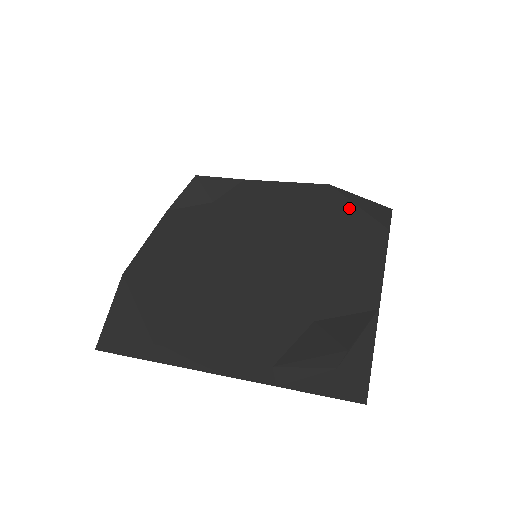
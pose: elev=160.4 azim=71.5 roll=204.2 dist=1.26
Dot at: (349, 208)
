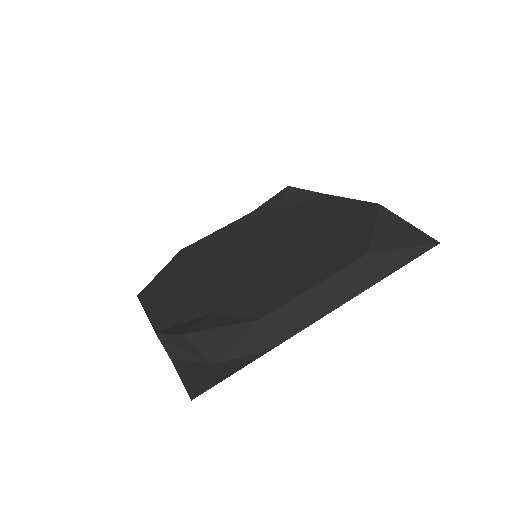
Dot at: (363, 228)
